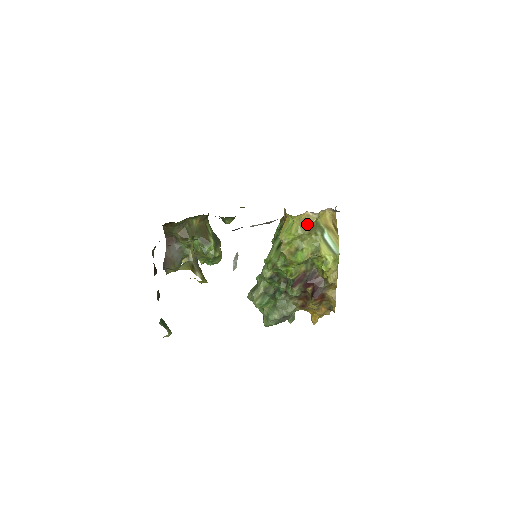
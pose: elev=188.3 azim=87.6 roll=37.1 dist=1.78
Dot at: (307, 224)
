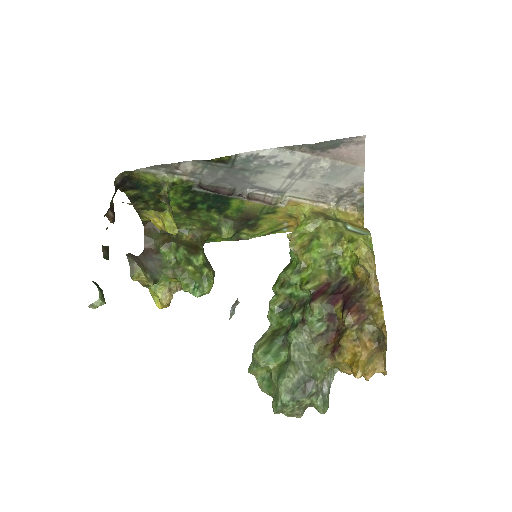
Dot at: (322, 214)
